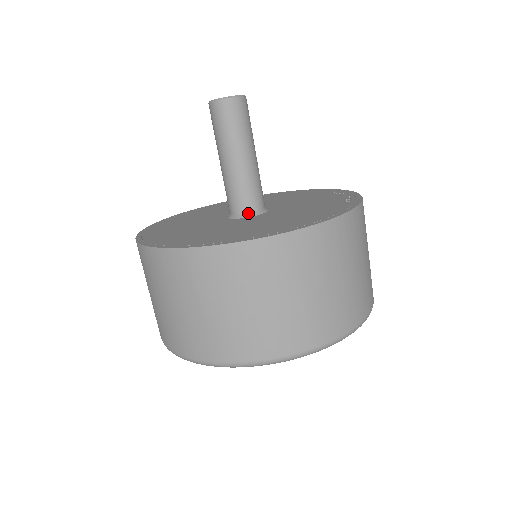
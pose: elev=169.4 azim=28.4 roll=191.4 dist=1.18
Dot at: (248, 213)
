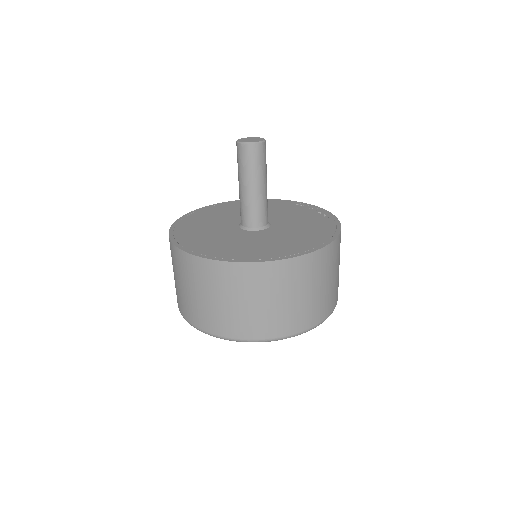
Dot at: (261, 226)
